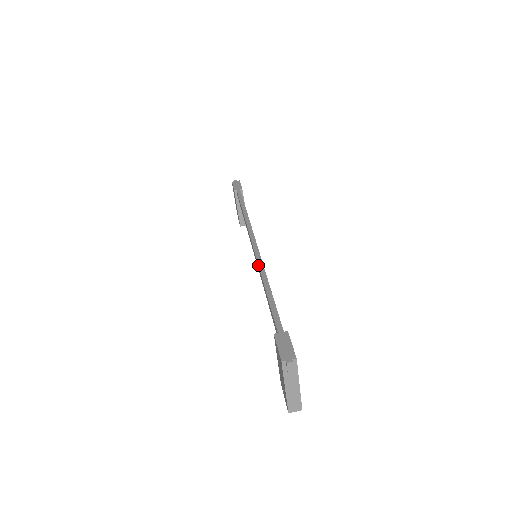
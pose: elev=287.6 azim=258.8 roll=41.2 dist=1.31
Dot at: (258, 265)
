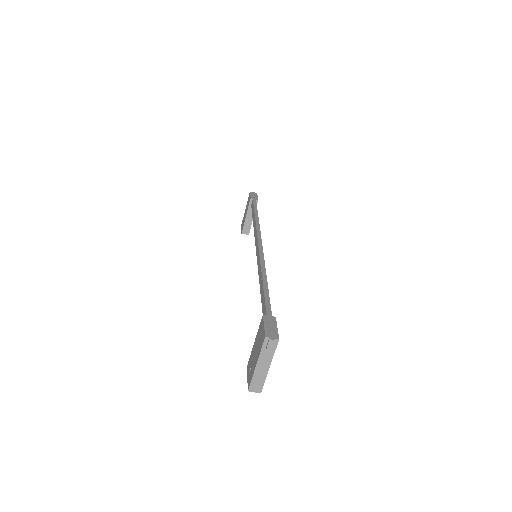
Dot at: (260, 260)
